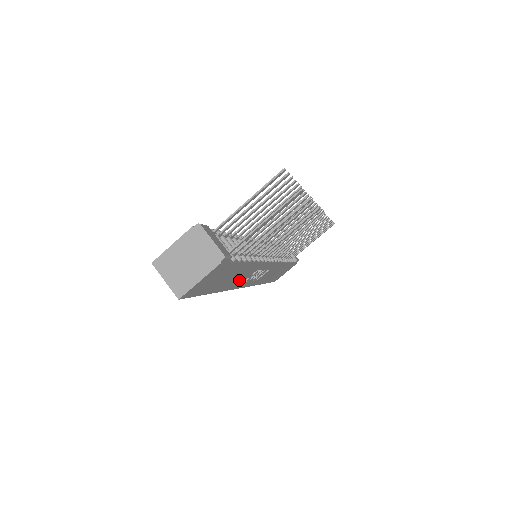
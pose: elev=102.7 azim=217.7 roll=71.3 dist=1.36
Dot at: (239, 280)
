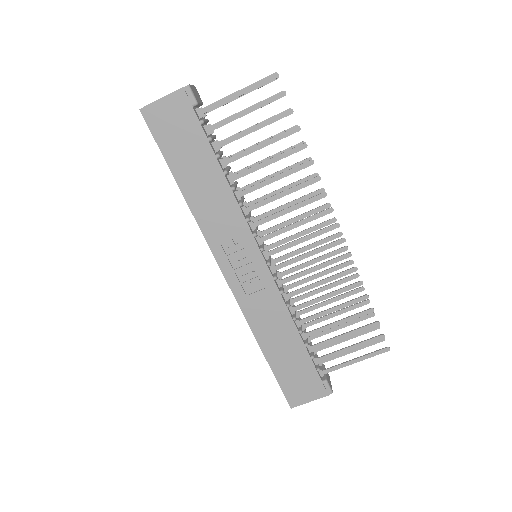
Dot at: (214, 220)
